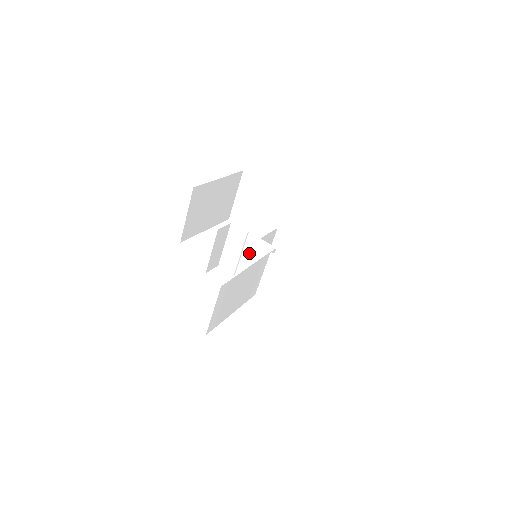
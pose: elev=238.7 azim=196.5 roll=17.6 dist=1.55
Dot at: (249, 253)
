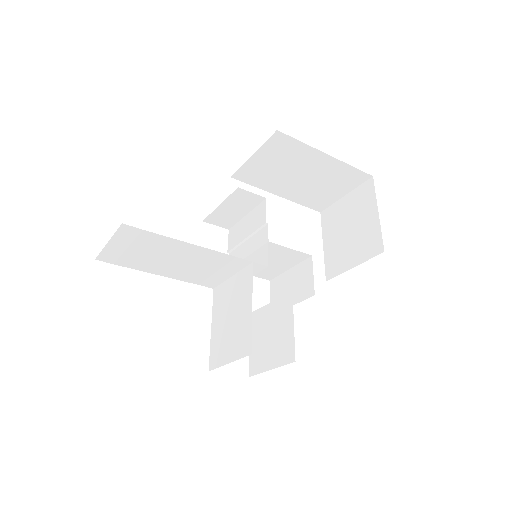
Dot at: (252, 245)
